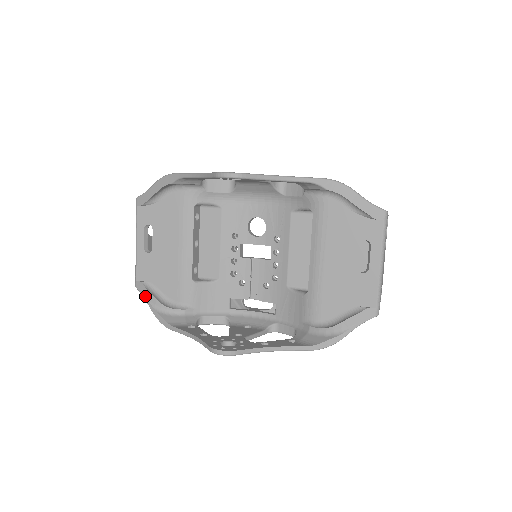
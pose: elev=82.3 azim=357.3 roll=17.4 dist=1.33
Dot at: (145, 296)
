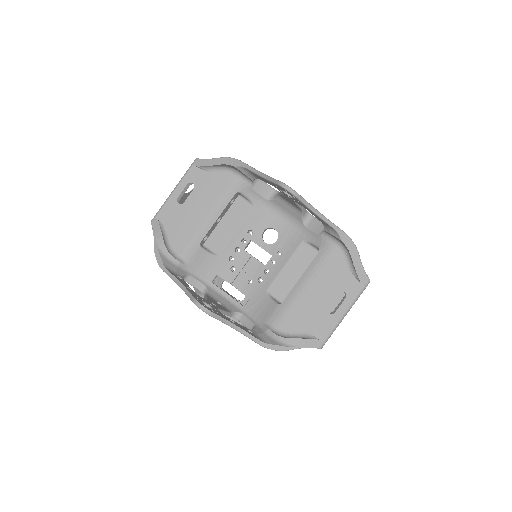
Dot at: (155, 233)
